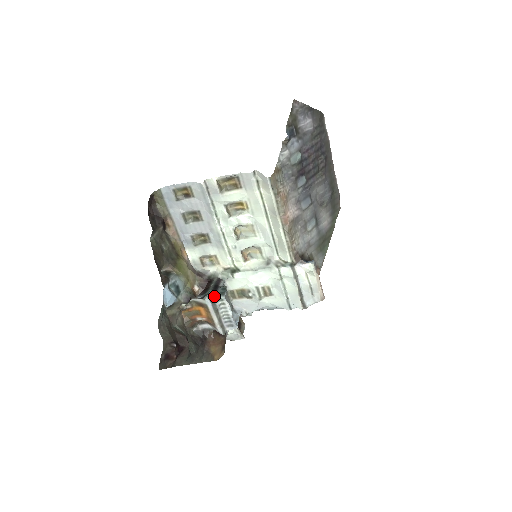
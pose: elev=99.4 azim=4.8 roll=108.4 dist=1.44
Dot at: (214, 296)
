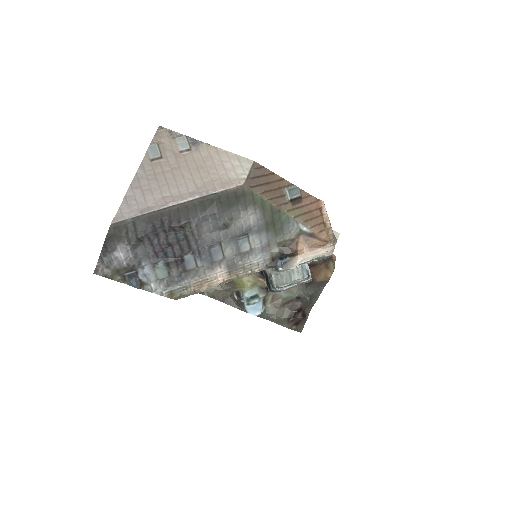
Dot at: (272, 290)
